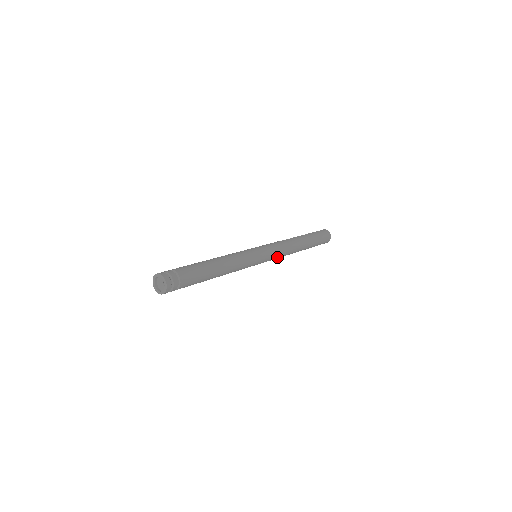
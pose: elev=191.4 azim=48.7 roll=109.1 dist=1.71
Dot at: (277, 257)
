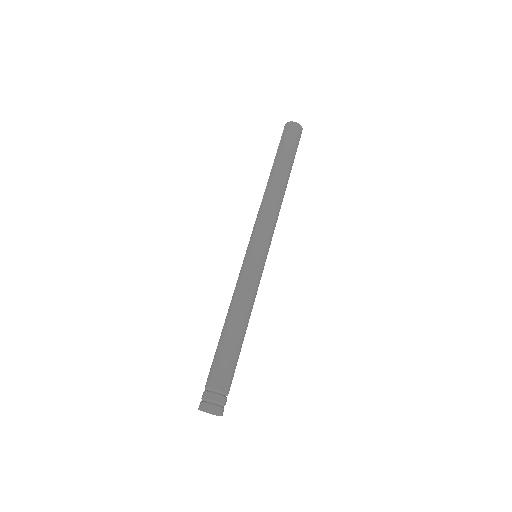
Dot at: (274, 227)
